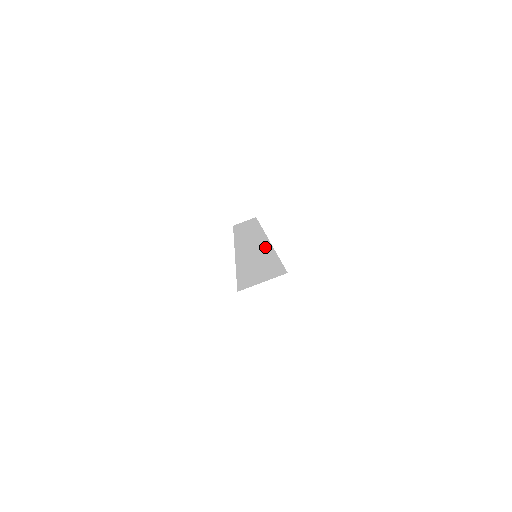
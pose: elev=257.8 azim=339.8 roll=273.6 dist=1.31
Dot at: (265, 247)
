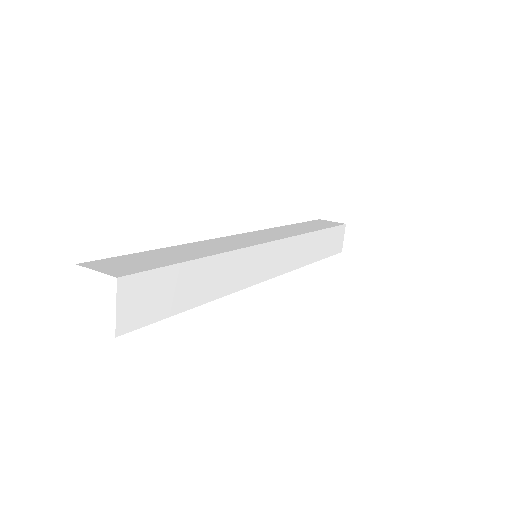
Dot at: (225, 248)
